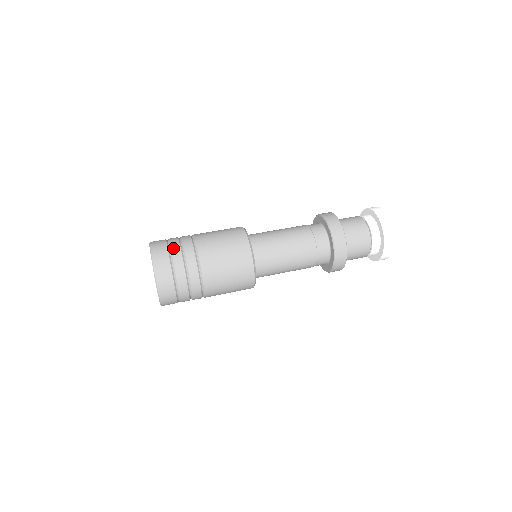
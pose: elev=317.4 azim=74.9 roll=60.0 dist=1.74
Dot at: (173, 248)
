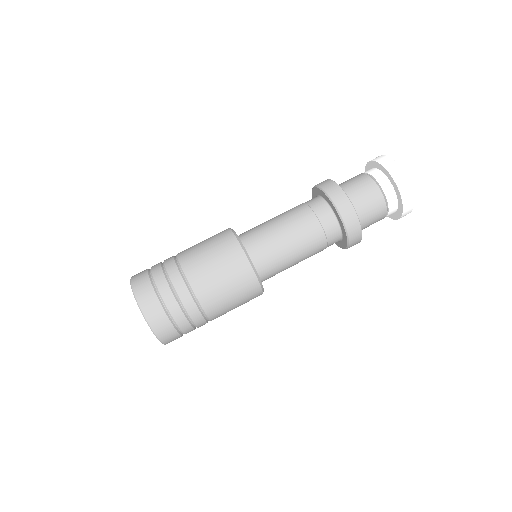
Dot at: (162, 293)
